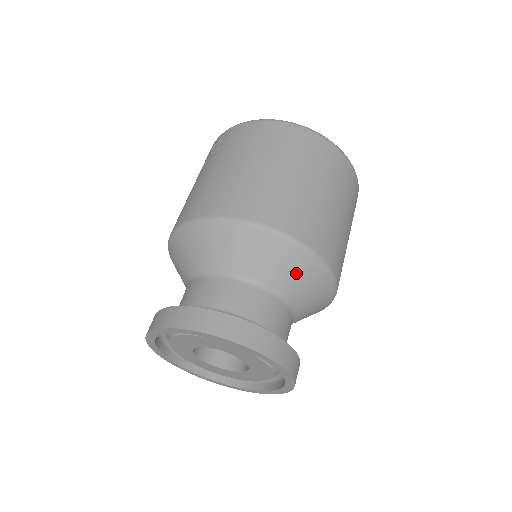
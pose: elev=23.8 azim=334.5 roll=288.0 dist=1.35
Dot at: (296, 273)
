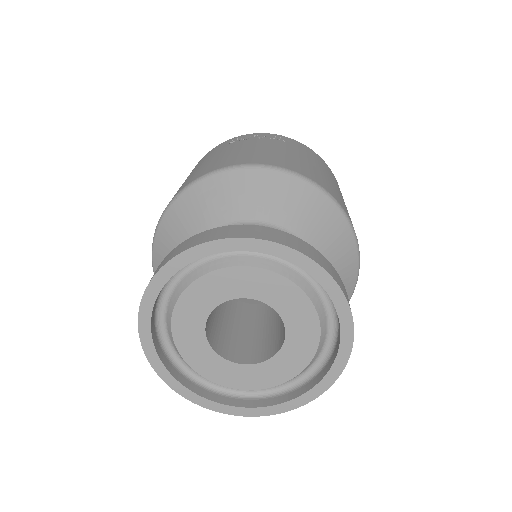
Dot at: occluded
